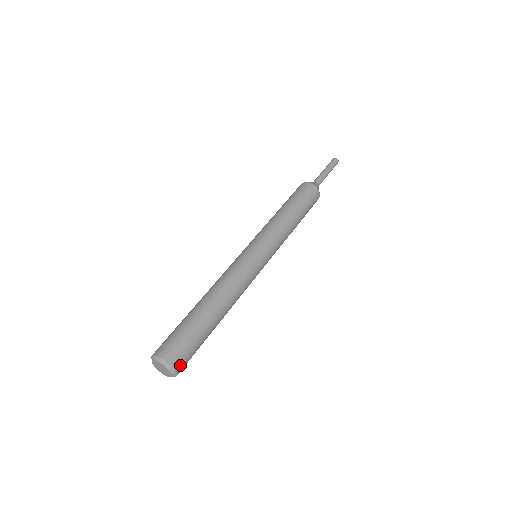
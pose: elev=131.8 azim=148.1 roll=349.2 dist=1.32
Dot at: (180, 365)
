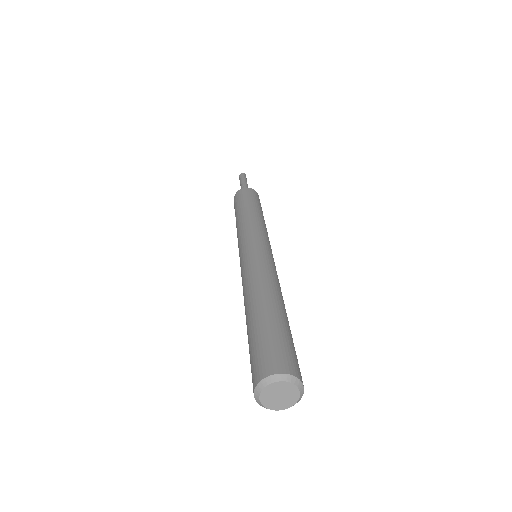
Dot at: occluded
